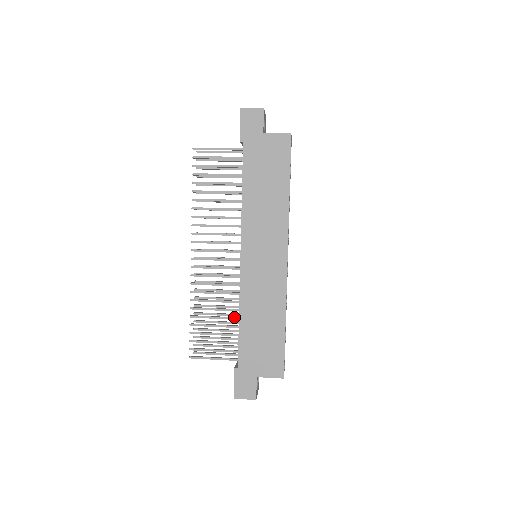
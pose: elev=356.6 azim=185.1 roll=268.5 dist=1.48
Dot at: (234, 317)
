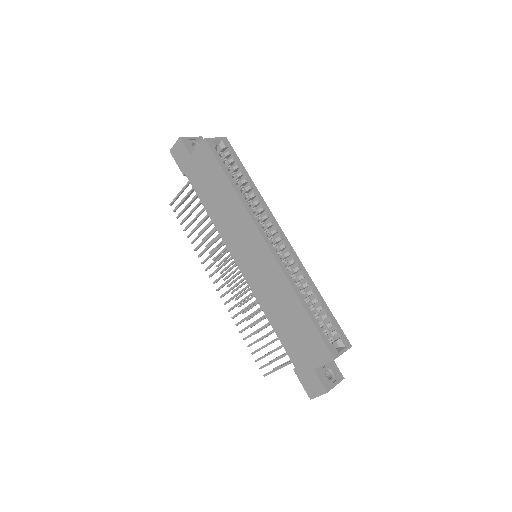
Dot at: occluded
